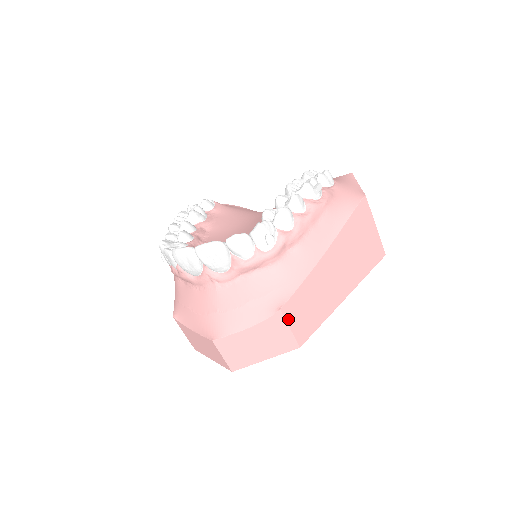
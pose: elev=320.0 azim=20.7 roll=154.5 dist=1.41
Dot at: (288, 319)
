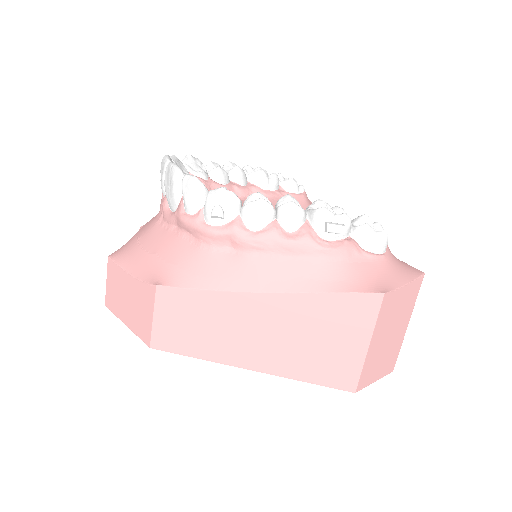
Dot at: (159, 305)
